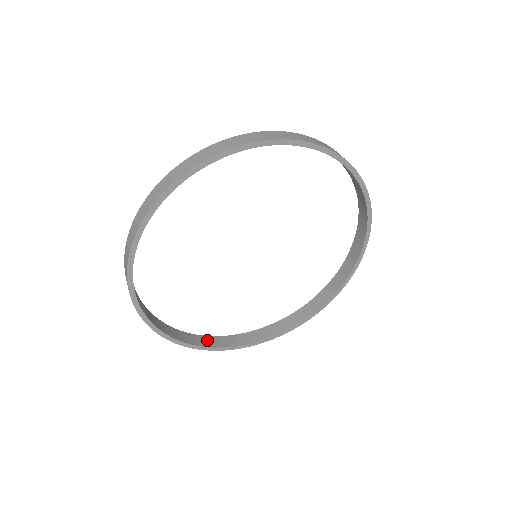
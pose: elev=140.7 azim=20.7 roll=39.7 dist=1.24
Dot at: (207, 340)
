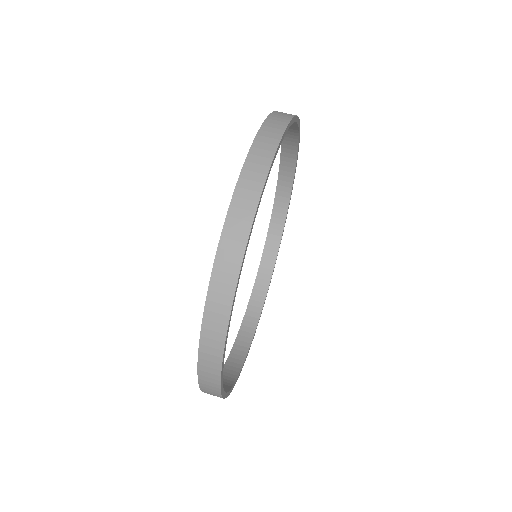
Dot at: (255, 302)
